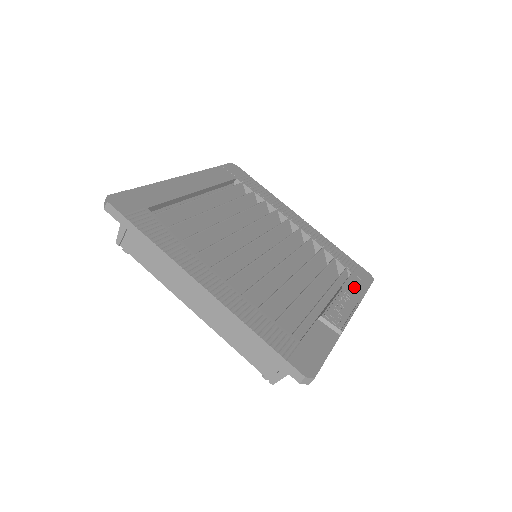
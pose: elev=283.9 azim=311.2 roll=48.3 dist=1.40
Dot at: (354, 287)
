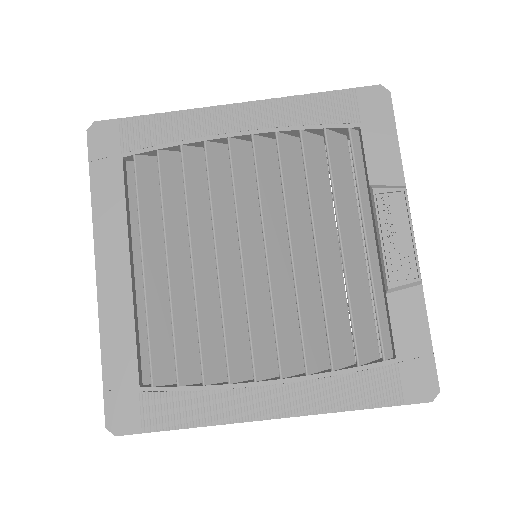
Dot at: (380, 157)
